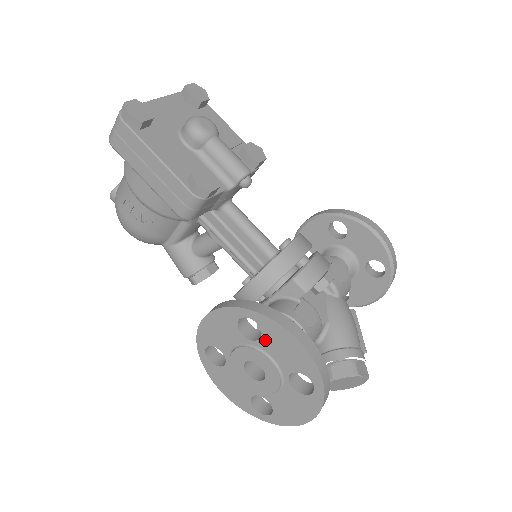
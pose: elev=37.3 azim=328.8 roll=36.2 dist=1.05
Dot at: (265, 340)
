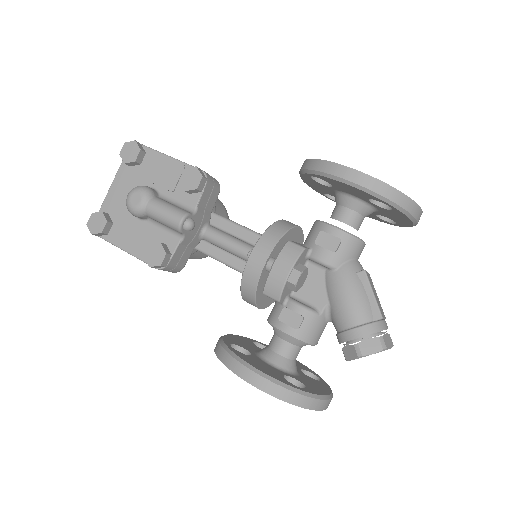
Dot at: occluded
